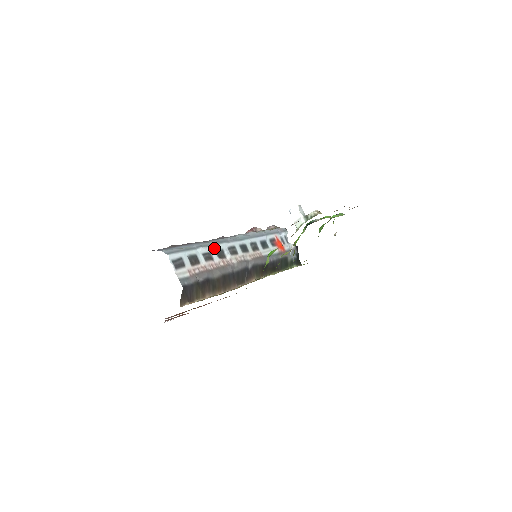
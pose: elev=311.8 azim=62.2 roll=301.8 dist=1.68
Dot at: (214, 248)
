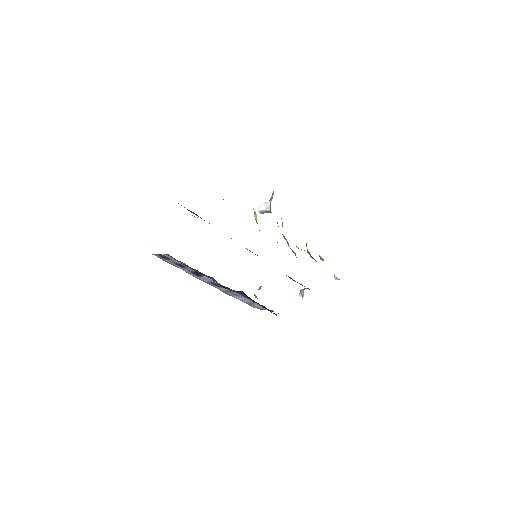
Dot at: occluded
